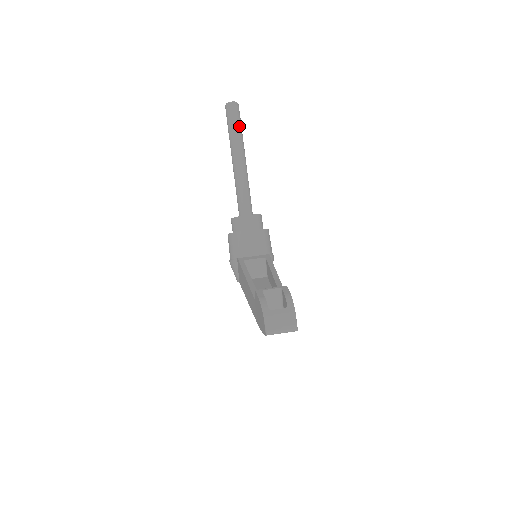
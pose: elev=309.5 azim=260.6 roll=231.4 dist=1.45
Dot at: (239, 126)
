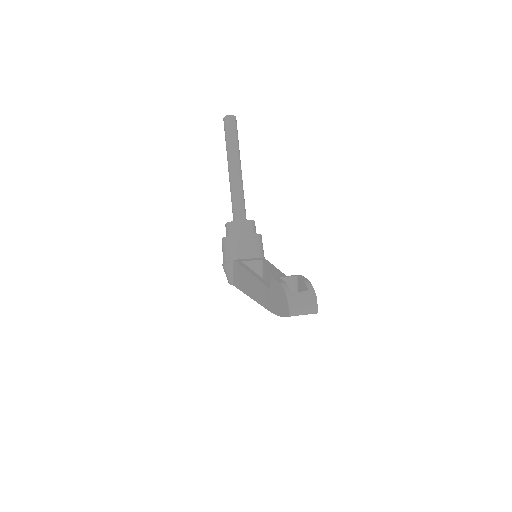
Dot at: (237, 137)
